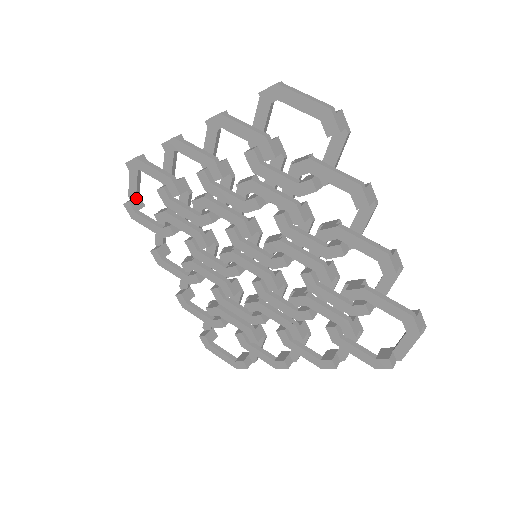
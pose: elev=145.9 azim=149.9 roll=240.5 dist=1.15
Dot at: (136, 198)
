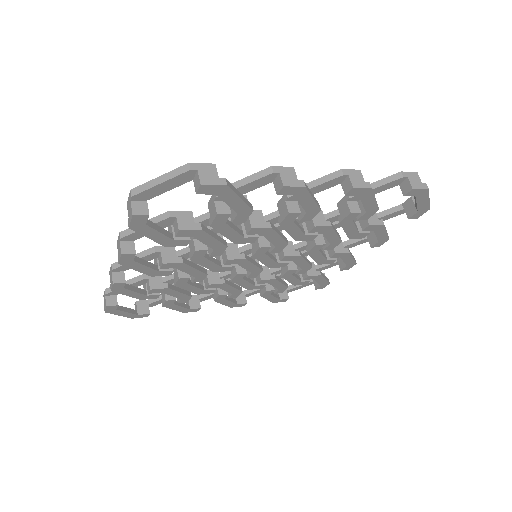
Dot at: occluded
